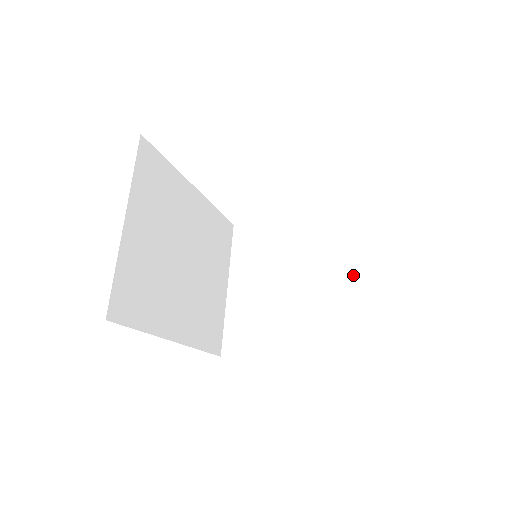
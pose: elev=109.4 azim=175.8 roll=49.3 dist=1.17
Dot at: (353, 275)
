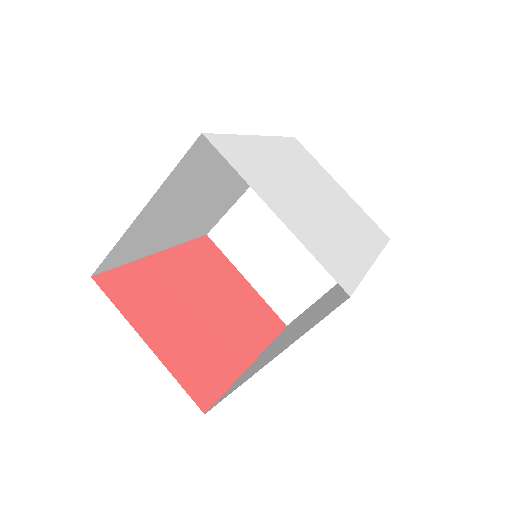
Dot at: occluded
